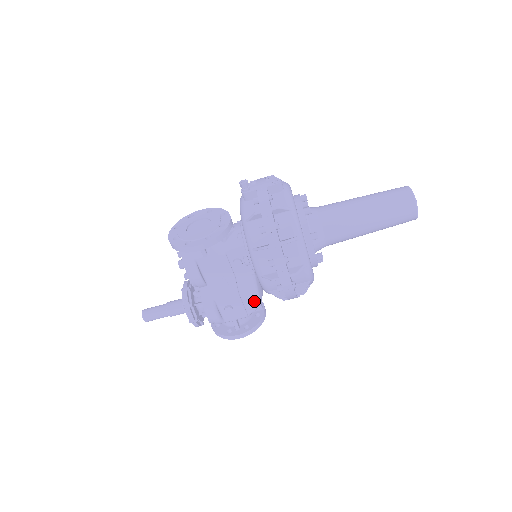
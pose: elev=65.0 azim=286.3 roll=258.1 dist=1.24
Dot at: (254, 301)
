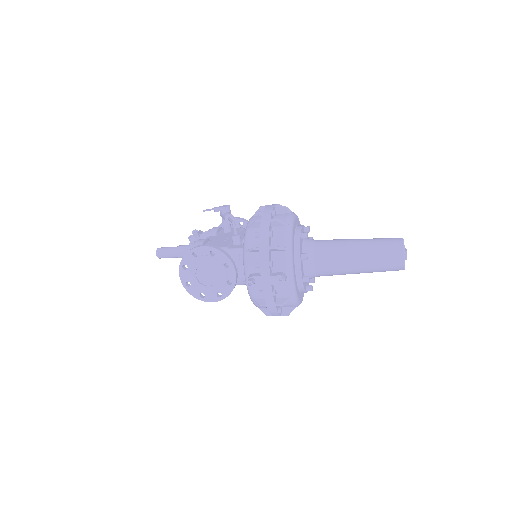
Dot at: occluded
